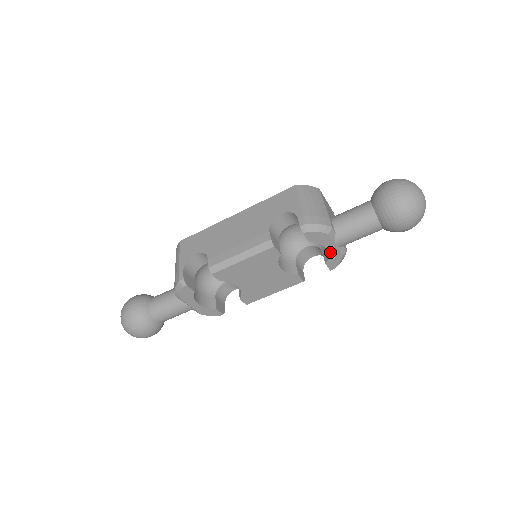
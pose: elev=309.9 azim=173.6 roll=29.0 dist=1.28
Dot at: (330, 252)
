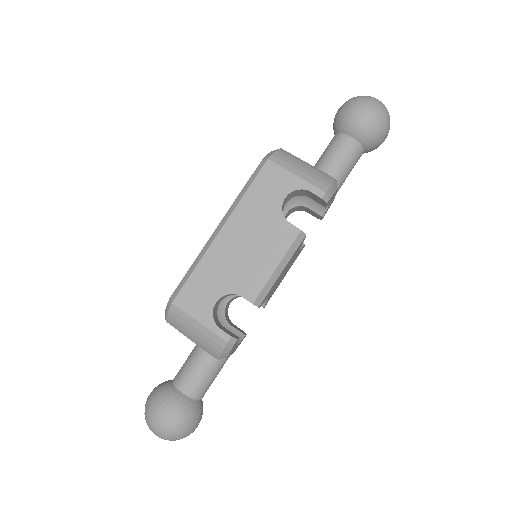
Dot at: (330, 204)
